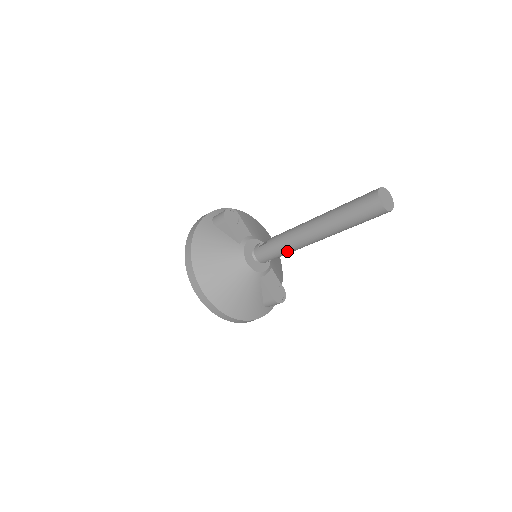
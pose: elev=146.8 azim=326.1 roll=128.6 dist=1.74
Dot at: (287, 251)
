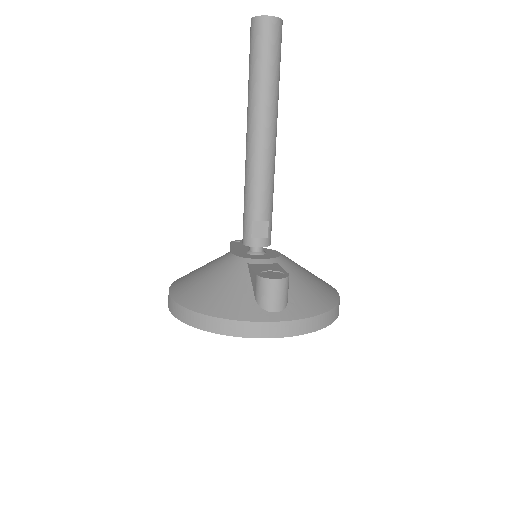
Dot at: (250, 192)
